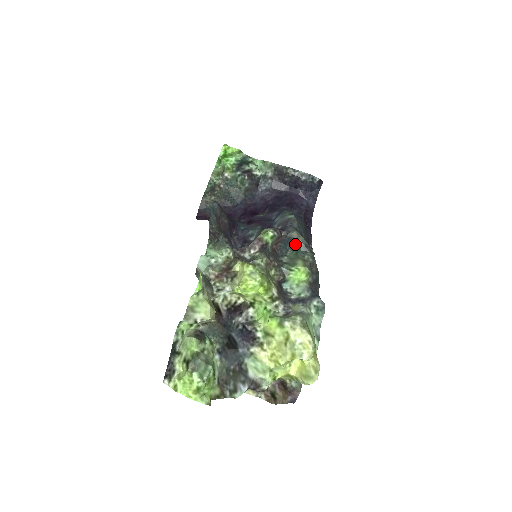
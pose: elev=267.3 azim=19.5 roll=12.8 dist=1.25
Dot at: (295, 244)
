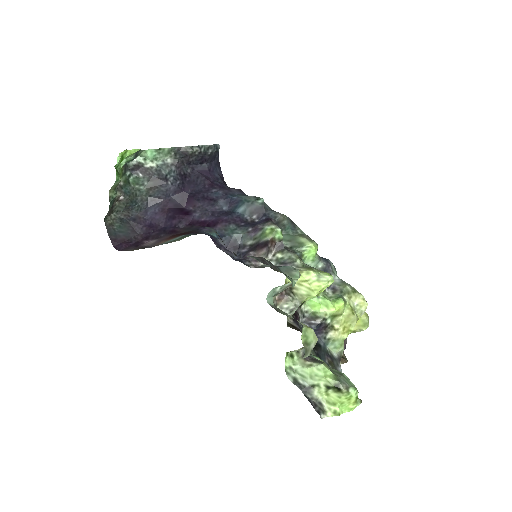
Dot at: (282, 225)
